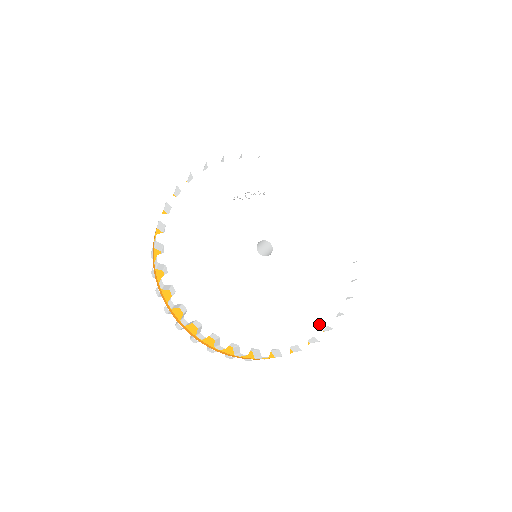
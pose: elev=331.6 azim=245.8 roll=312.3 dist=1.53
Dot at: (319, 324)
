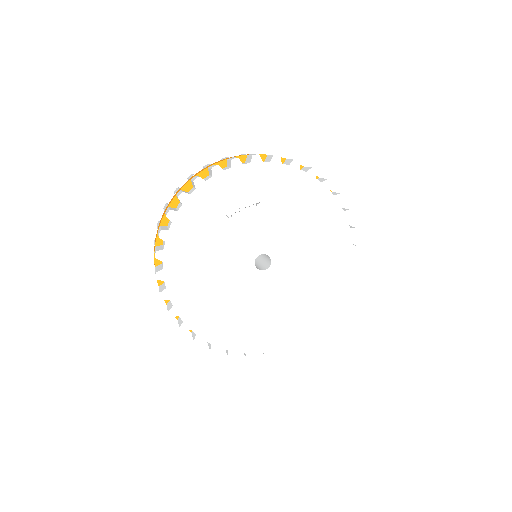
Dot at: (317, 321)
